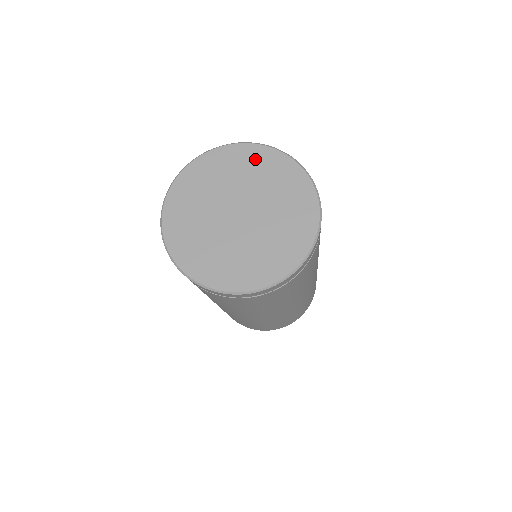
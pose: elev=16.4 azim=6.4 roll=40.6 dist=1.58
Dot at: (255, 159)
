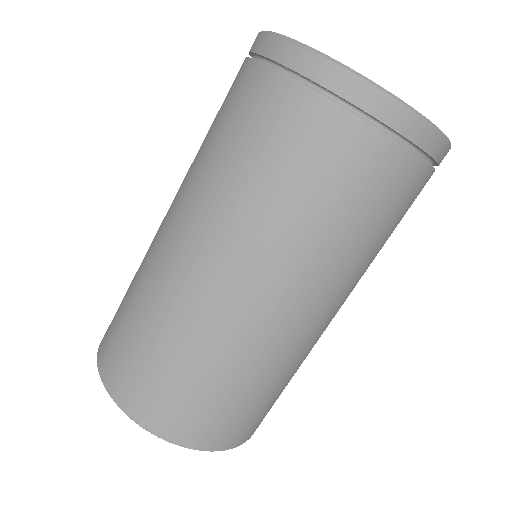
Dot at: occluded
